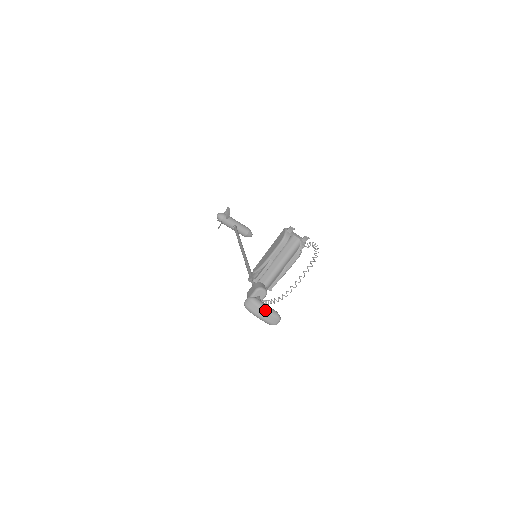
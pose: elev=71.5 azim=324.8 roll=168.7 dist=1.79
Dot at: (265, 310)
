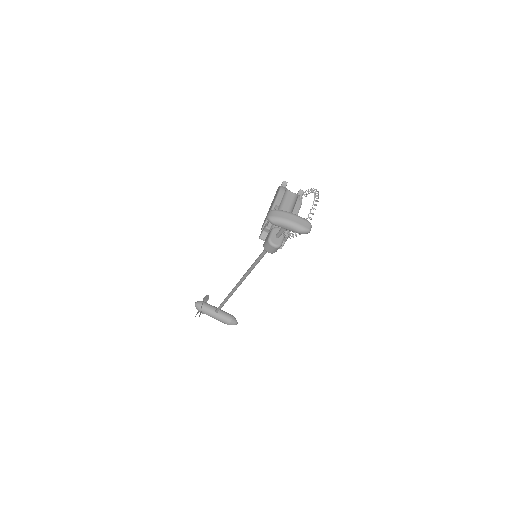
Dot at: (292, 214)
